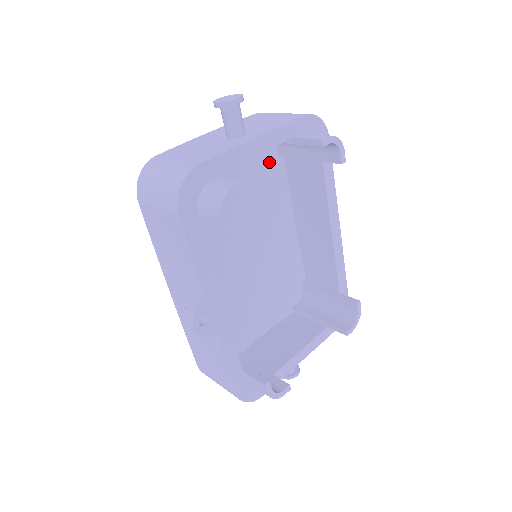
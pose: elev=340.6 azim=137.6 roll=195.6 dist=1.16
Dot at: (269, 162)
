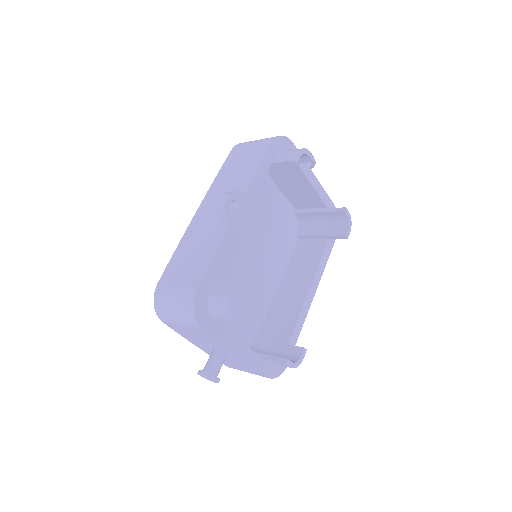
Dot at: (290, 232)
